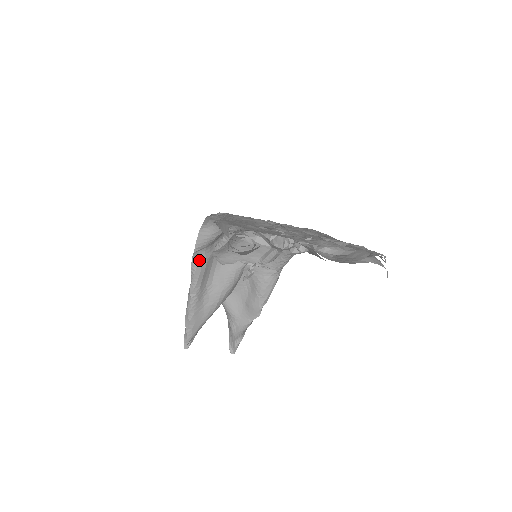
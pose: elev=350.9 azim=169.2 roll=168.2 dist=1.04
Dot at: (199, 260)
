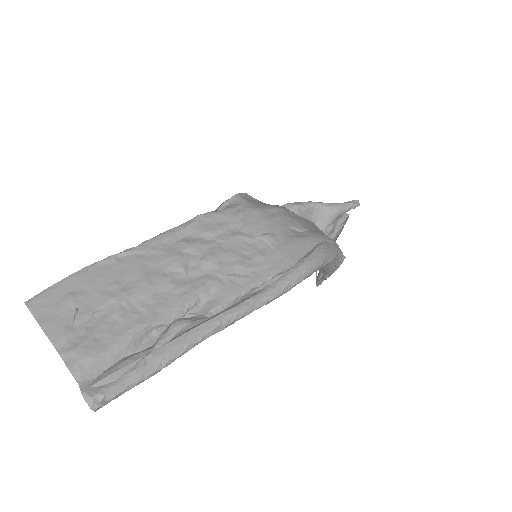
Dot at: occluded
